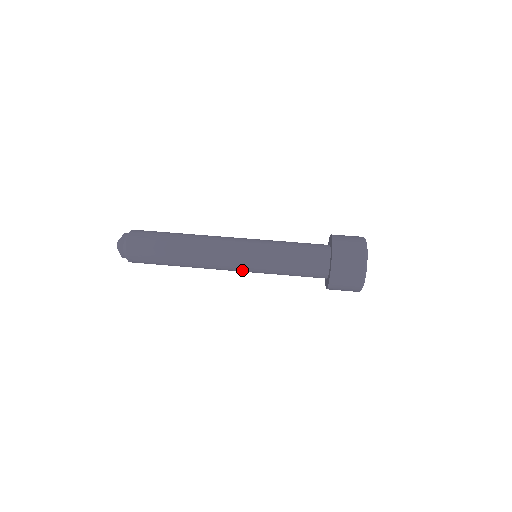
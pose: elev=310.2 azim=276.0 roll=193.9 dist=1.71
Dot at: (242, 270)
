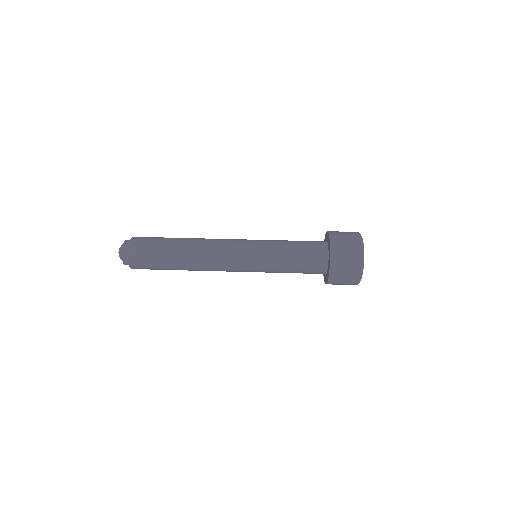
Dot at: occluded
